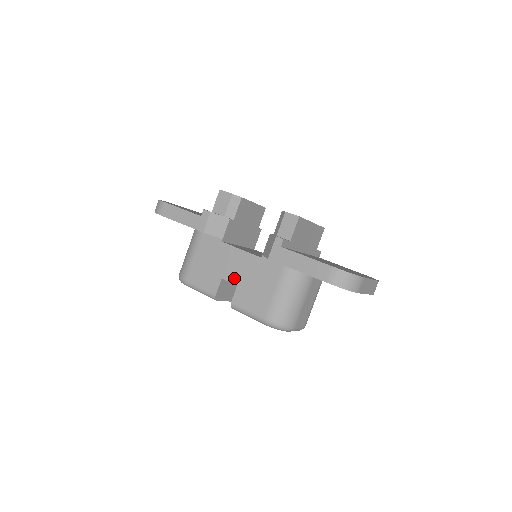
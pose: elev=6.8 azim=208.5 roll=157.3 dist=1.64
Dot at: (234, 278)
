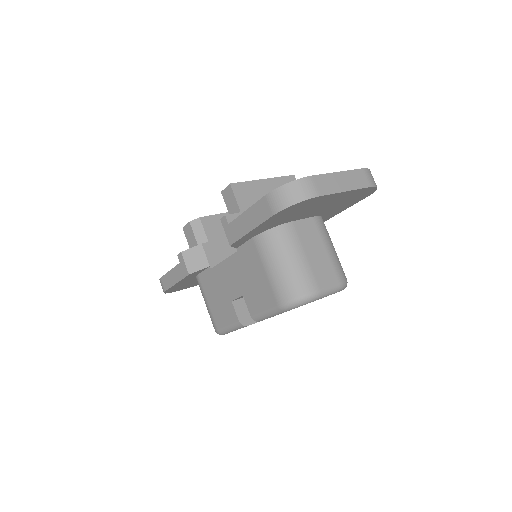
Dot at: (237, 291)
